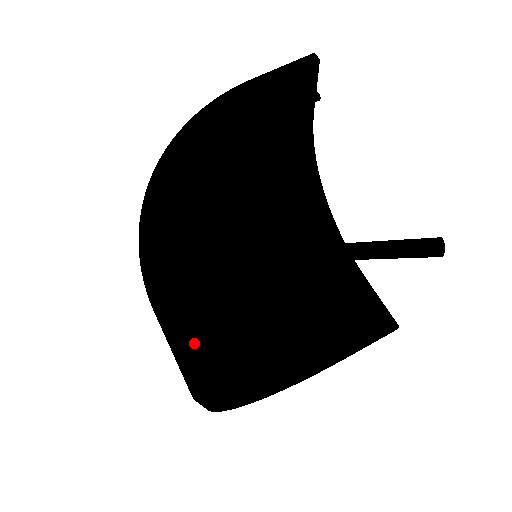
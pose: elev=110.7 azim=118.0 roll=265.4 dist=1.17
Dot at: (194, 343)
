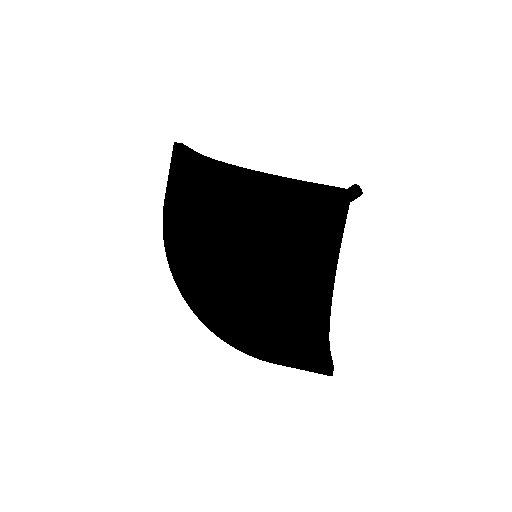
Dot at: occluded
